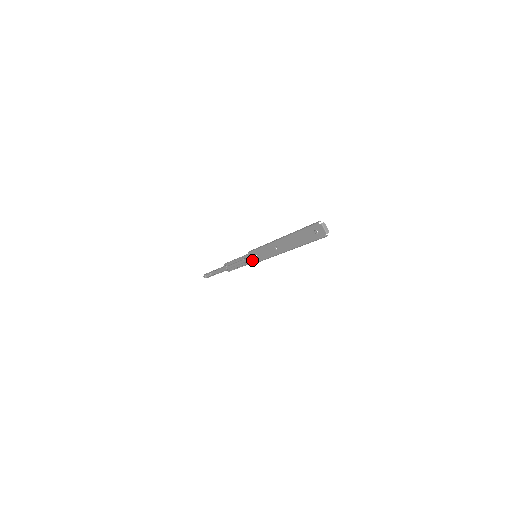
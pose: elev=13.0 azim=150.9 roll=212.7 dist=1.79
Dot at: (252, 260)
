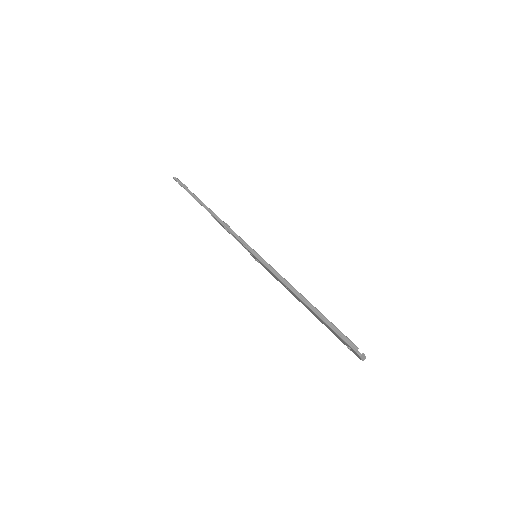
Dot at: (250, 253)
